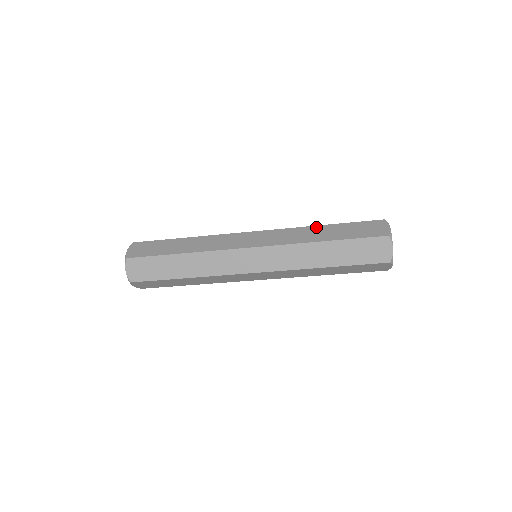
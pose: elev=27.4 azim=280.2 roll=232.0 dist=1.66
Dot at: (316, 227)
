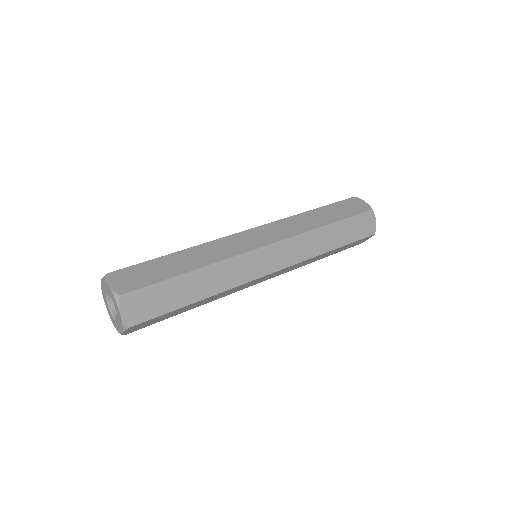
Dot at: (308, 213)
